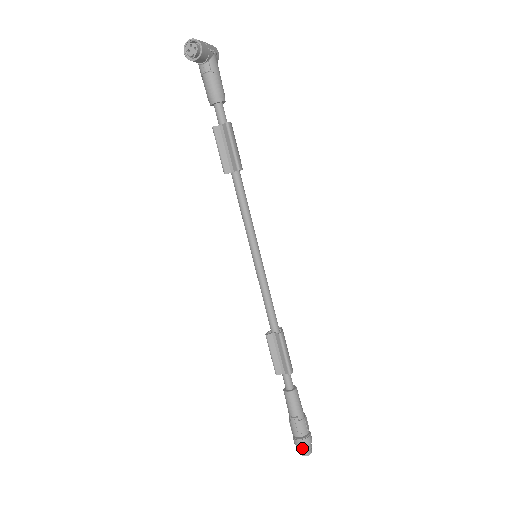
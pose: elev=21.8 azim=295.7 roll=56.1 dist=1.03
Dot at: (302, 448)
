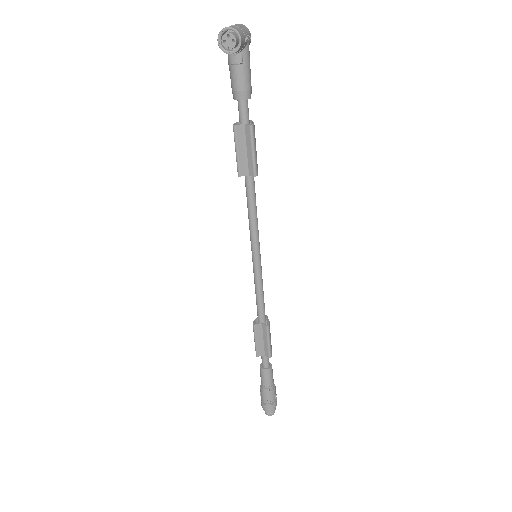
Dot at: (268, 410)
